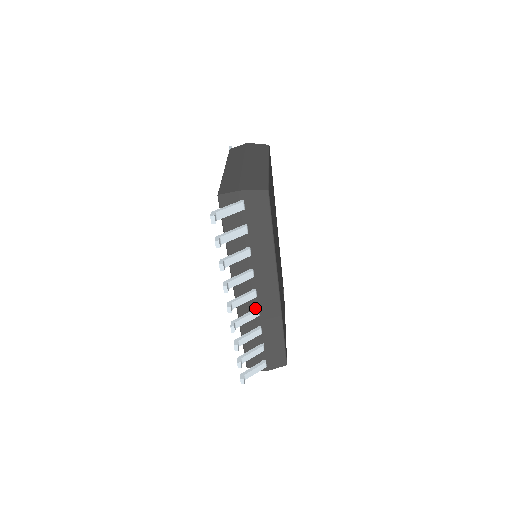
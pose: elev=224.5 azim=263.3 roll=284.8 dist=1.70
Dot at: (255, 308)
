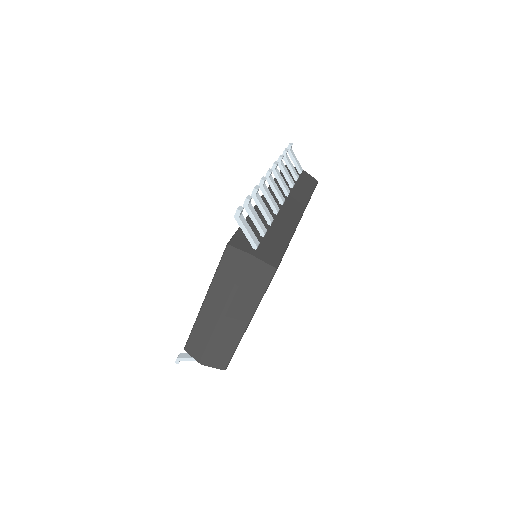
Dot at: occluded
